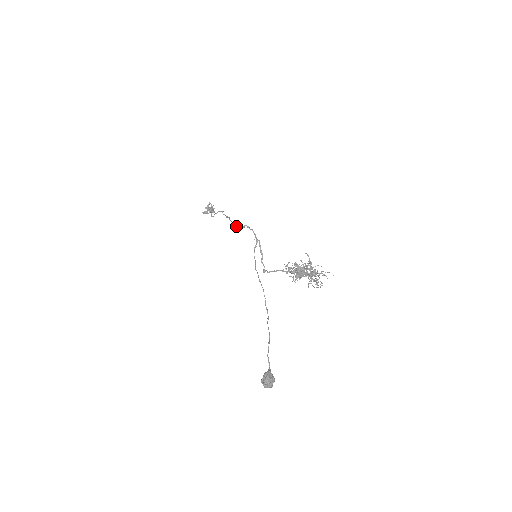
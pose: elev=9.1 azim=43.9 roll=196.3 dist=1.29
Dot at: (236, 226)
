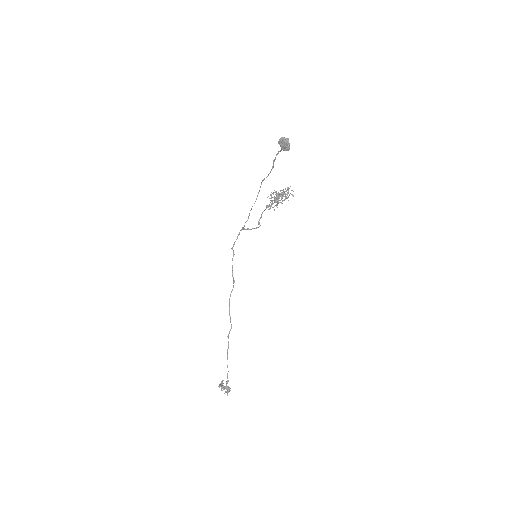
Dot at: (233, 280)
